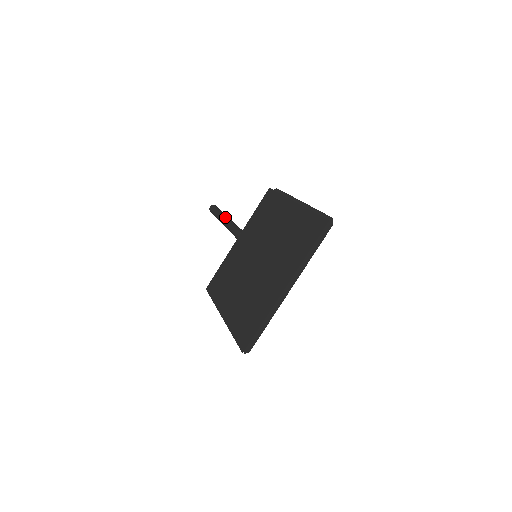
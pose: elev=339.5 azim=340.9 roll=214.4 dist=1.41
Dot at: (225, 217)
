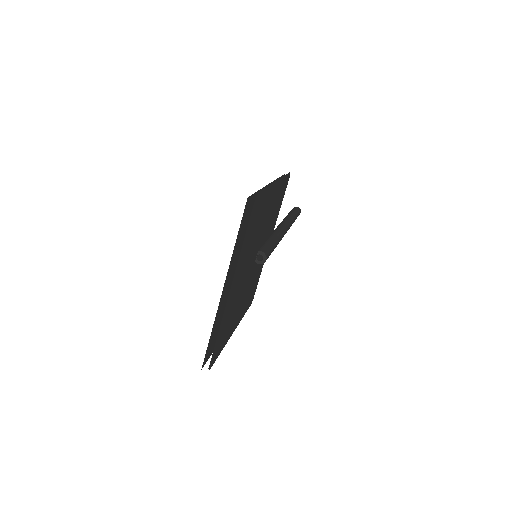
Dot at: (285, 218)
